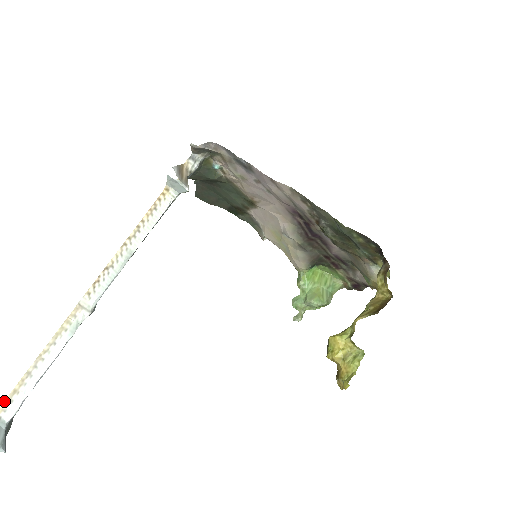
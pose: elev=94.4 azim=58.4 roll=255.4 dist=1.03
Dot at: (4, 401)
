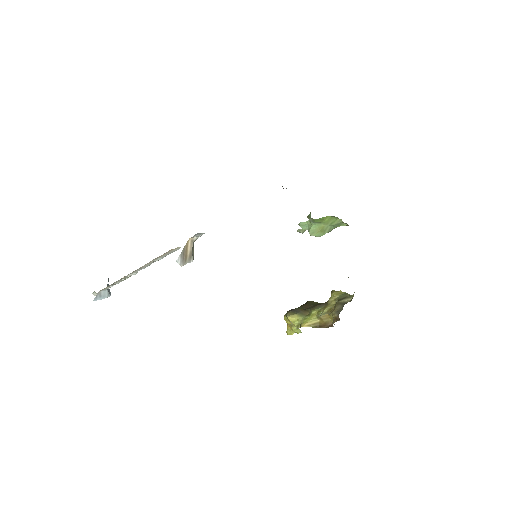
Dot at: (102, 289)
